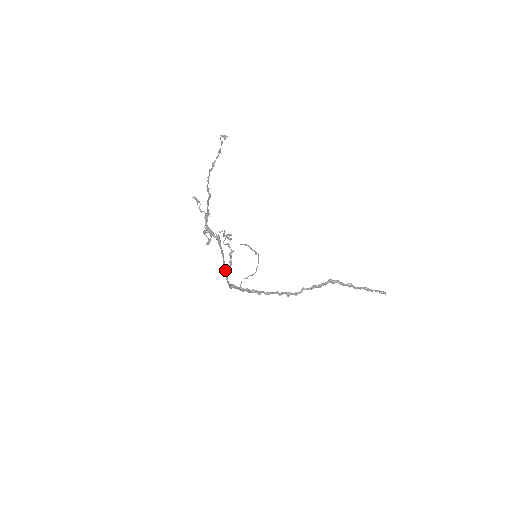
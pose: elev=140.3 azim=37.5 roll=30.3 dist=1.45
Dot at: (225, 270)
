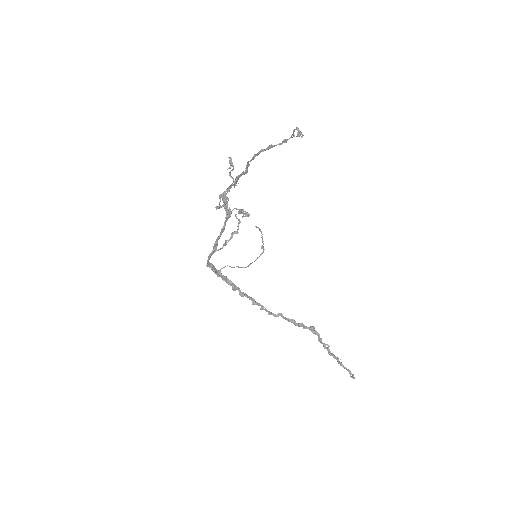
Dot at: (213, 248)
